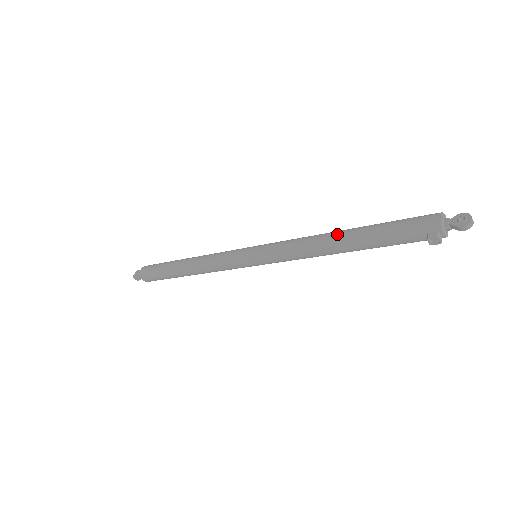
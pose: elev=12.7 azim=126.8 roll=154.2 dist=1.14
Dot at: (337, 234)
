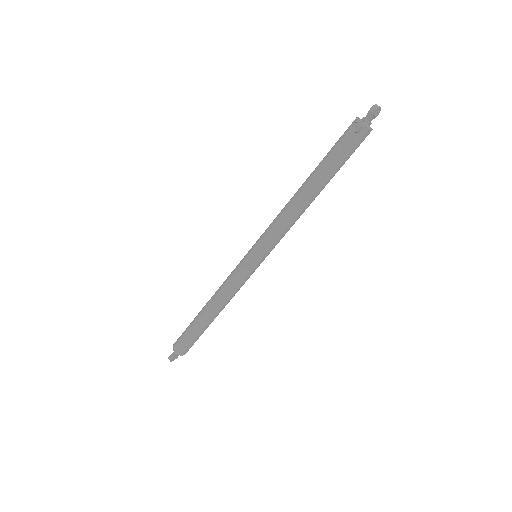
Dot at: occluded
